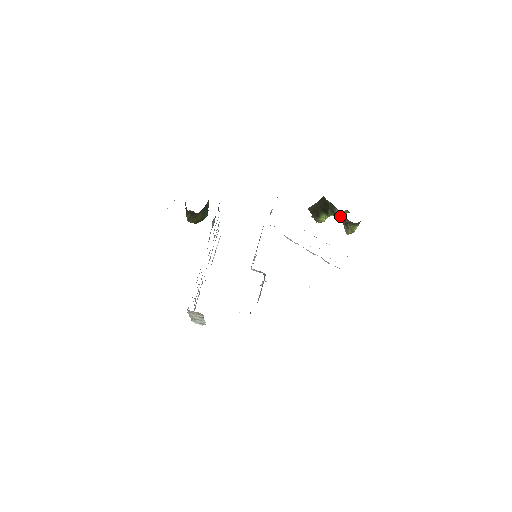
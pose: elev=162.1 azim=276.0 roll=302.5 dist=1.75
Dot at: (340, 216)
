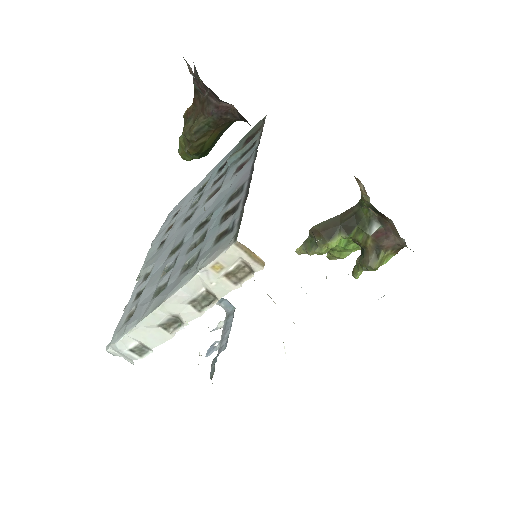
Dot at: (376, 236)
